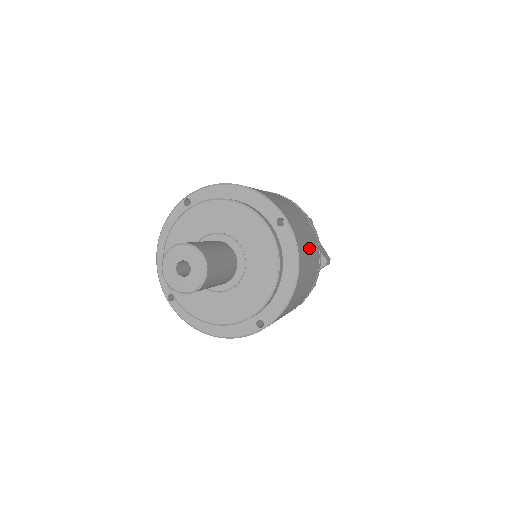
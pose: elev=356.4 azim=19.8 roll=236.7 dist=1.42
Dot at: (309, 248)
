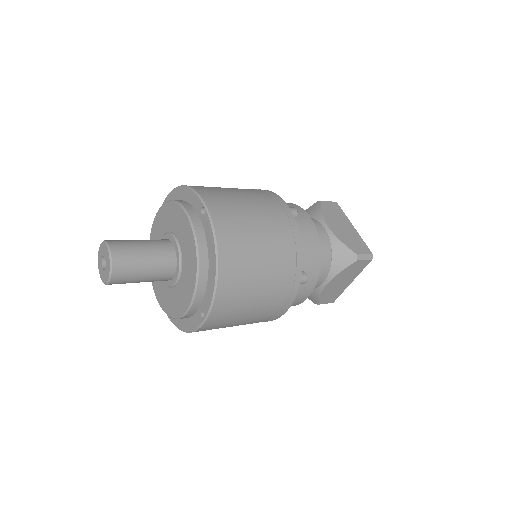
Dot at: (257, 235)
